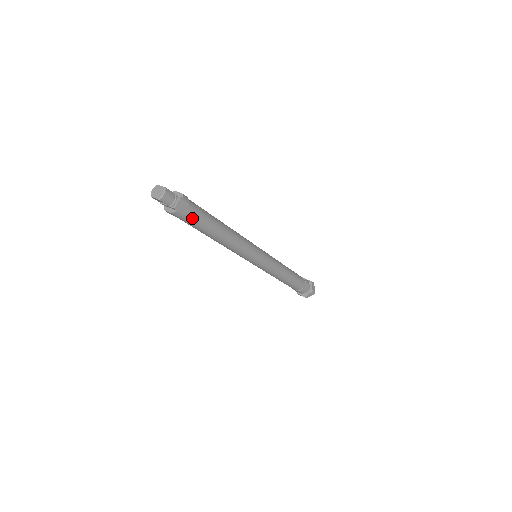
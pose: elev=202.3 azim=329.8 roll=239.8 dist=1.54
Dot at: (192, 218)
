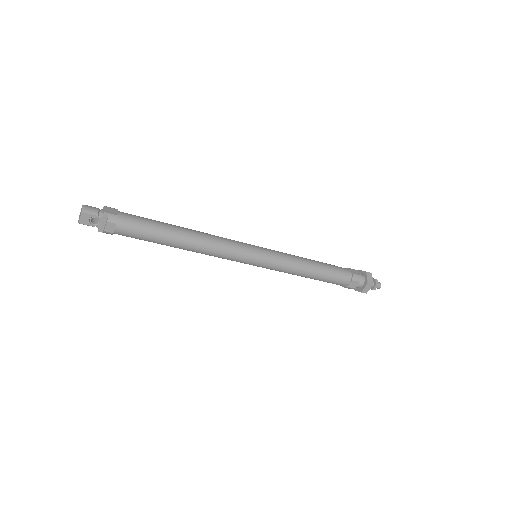
Dot at: (133, 221)
